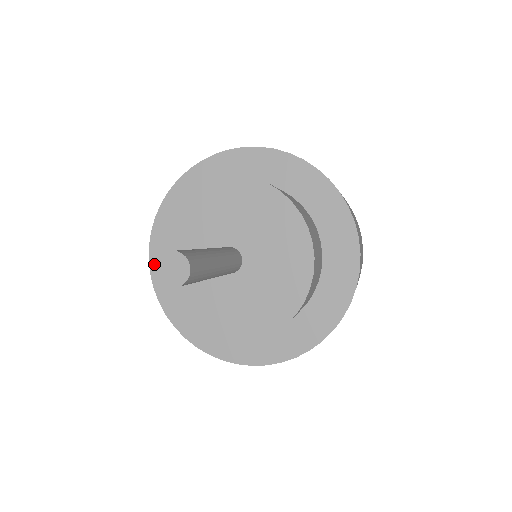
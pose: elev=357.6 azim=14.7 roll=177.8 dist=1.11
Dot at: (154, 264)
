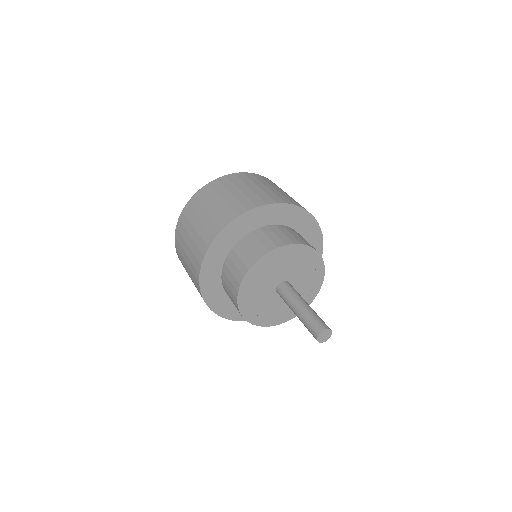
Dot at: (254, 324)
